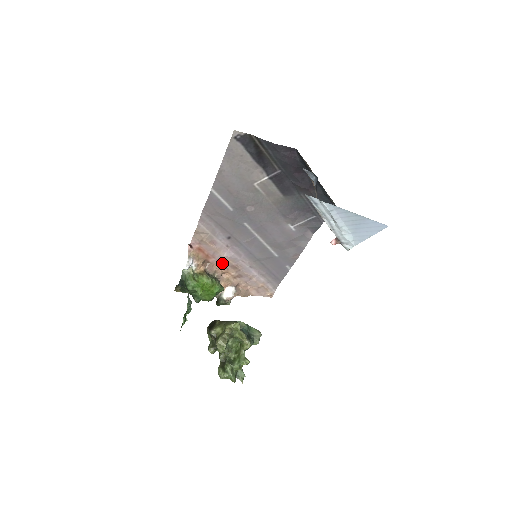
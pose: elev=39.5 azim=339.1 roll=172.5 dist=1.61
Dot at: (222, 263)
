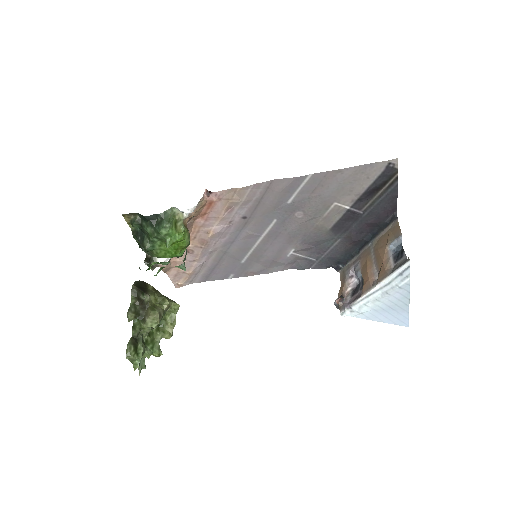
Dot at: (201, 230)
